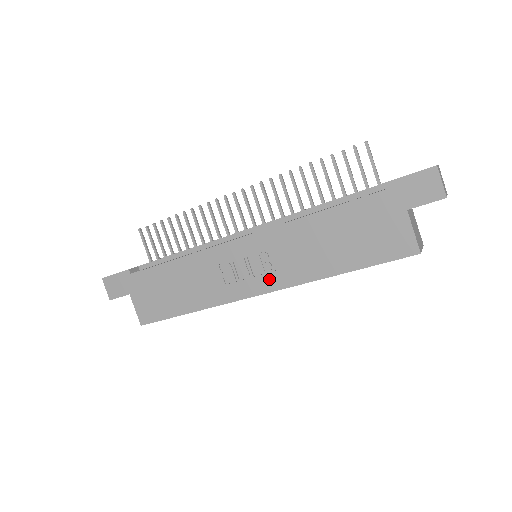
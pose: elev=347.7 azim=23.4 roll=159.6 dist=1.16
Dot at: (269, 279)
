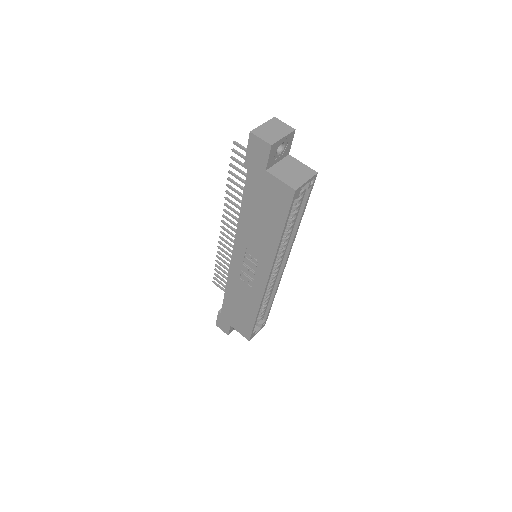
Dot at: (261, 268)
